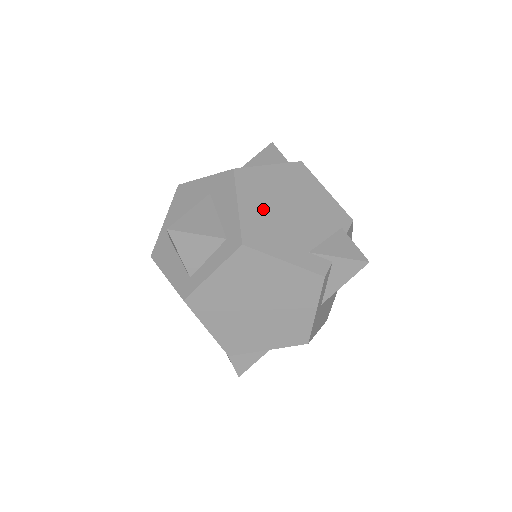
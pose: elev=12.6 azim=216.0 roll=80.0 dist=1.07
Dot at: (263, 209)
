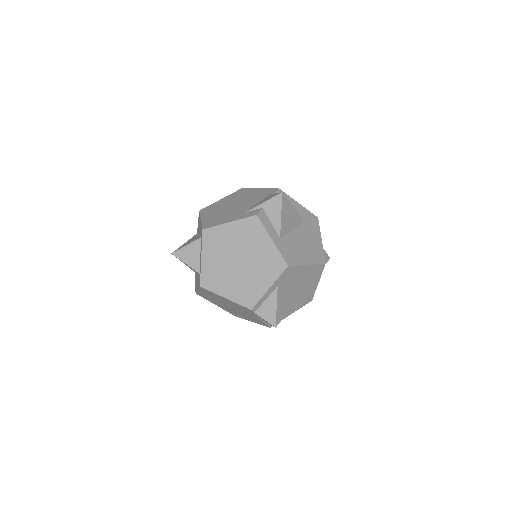
Dot at: (216, 213)
